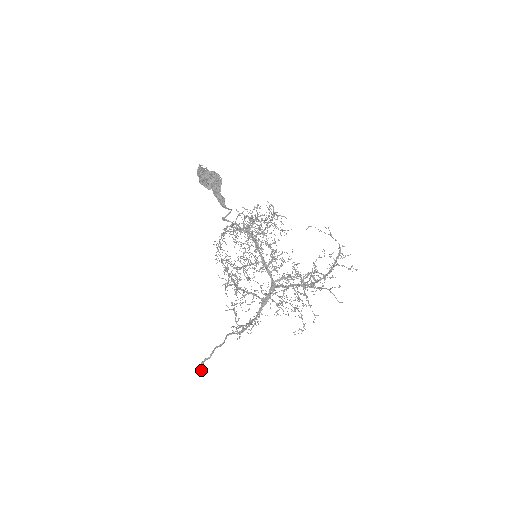
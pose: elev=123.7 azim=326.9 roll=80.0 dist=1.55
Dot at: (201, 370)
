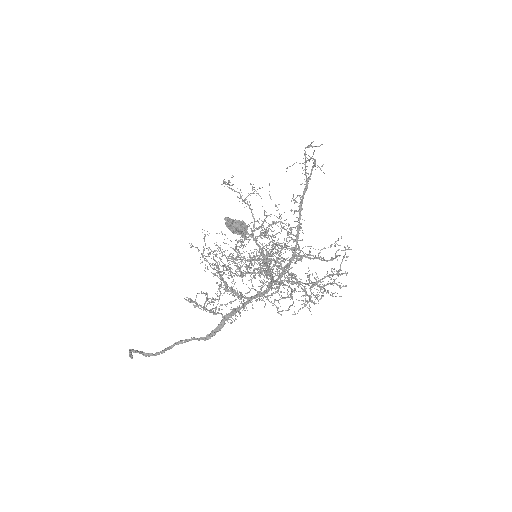
Dot at: (131, 356)
